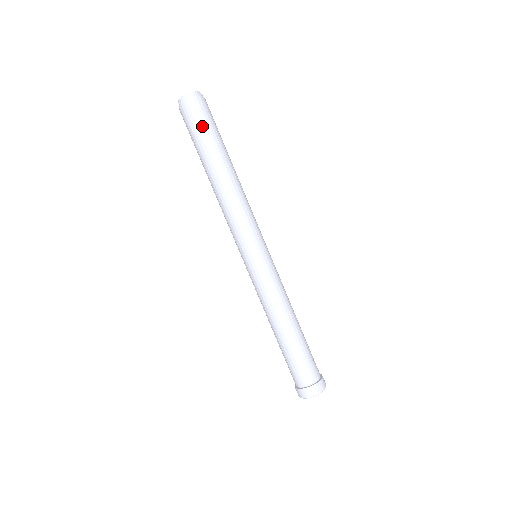
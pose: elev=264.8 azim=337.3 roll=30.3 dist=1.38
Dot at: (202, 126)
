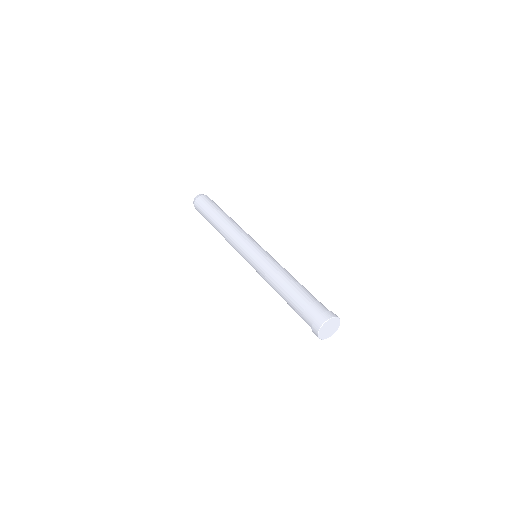
Dot at: (216, 204)
